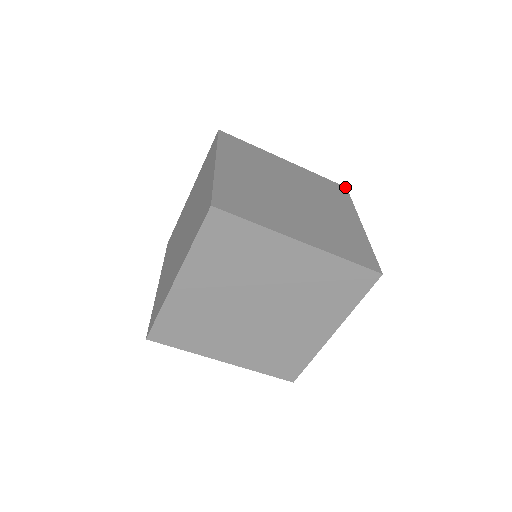
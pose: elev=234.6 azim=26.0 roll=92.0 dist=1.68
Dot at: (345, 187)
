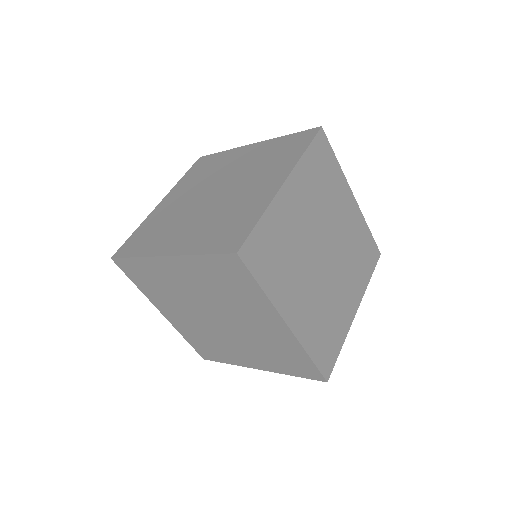
Dot at: (319, 127)
